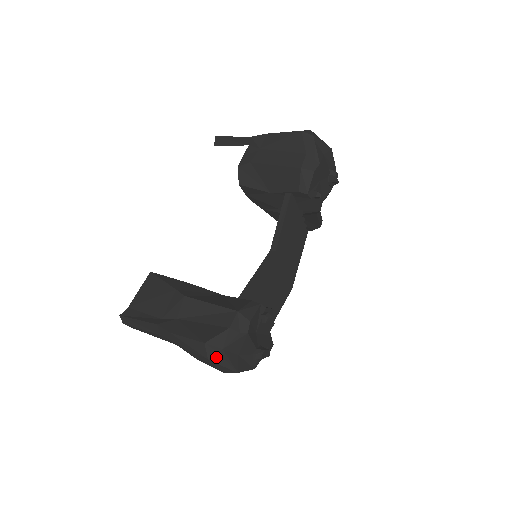
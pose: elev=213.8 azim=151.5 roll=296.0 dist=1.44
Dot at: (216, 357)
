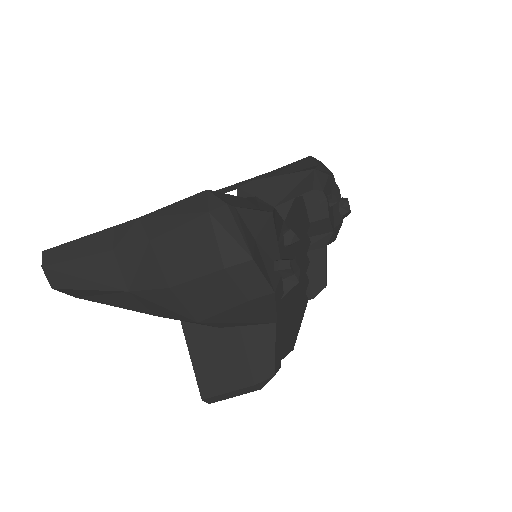
Dot at: (223, 213)
